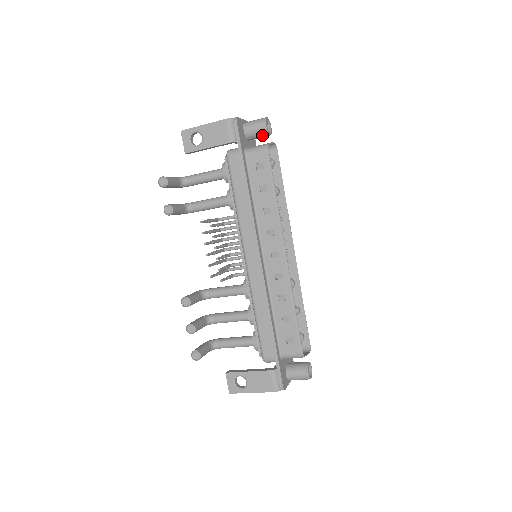
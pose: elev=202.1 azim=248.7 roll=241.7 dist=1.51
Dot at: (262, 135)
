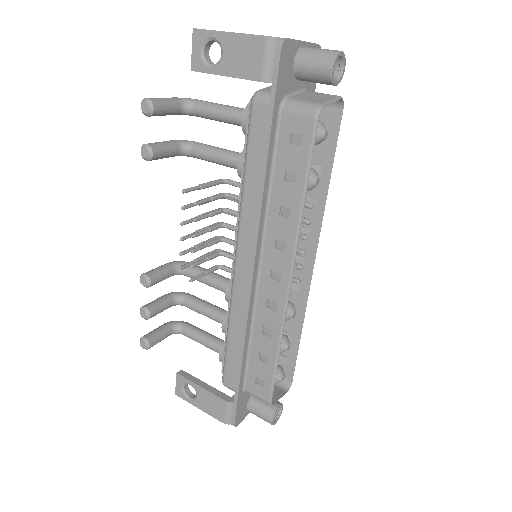
Dot at: (322, 81)
